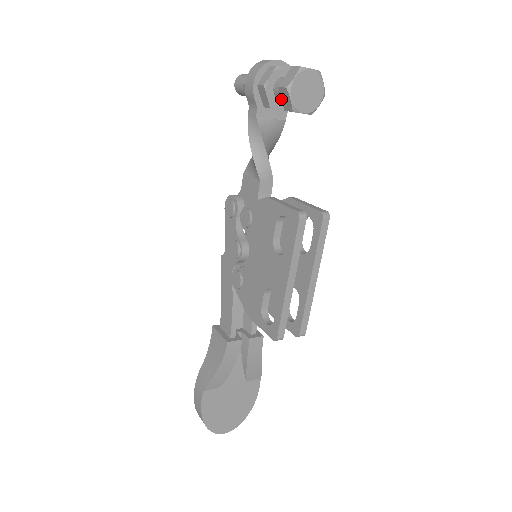
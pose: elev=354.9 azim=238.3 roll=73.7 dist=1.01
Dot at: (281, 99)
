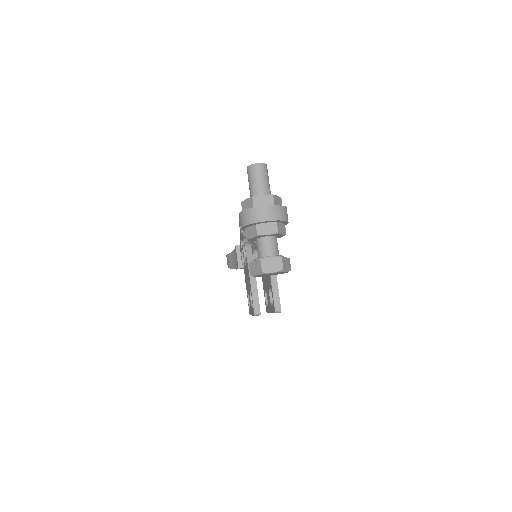
Dot at: occluded
